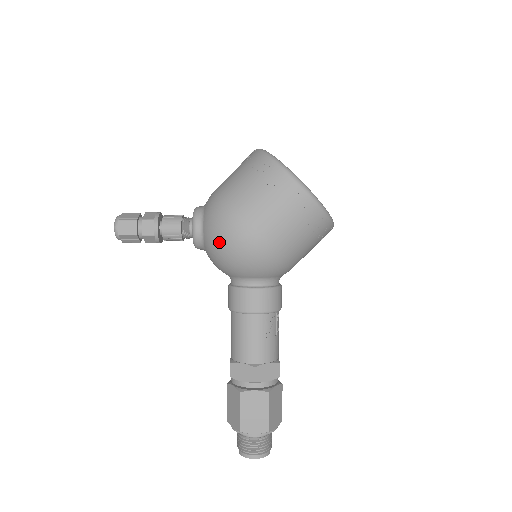
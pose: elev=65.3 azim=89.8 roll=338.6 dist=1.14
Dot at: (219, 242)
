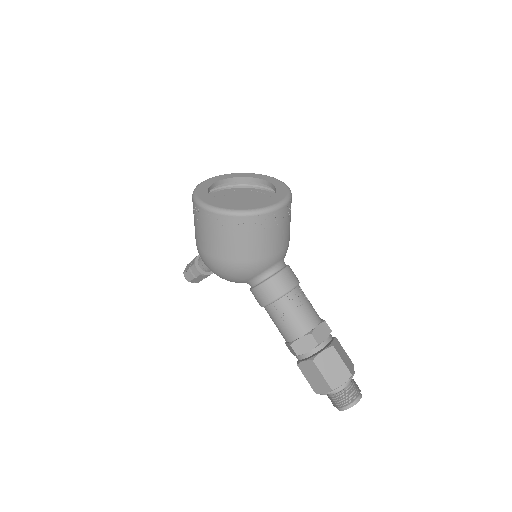
Dot at: occluded
